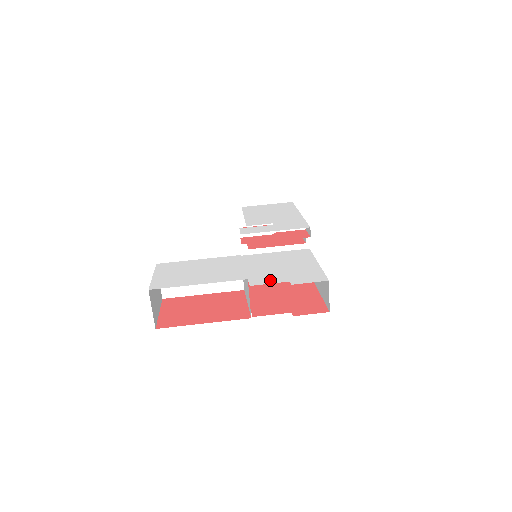
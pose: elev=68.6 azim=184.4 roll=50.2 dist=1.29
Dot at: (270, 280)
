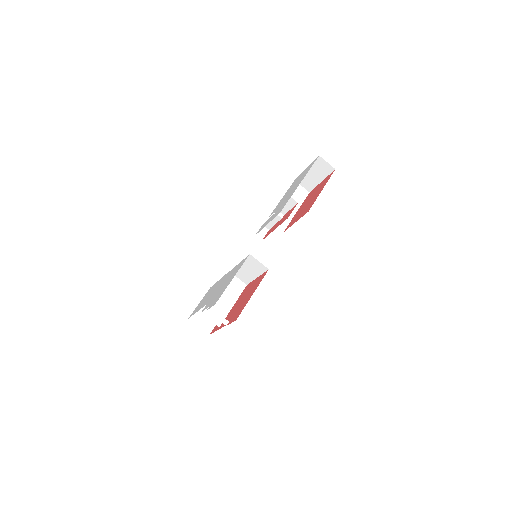
Dot at: (208, 305)
